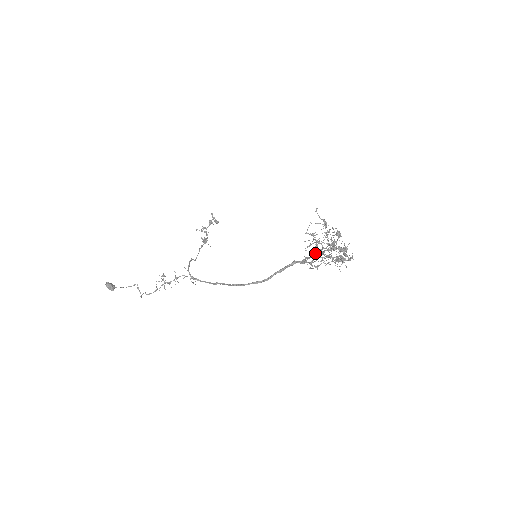
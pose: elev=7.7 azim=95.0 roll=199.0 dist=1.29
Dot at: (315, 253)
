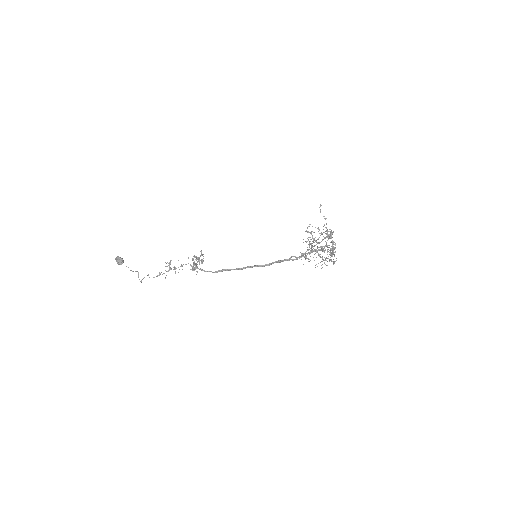
Dot at: (311, 247)
